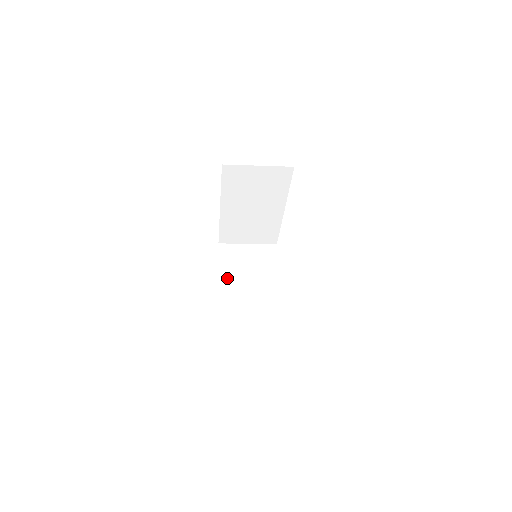
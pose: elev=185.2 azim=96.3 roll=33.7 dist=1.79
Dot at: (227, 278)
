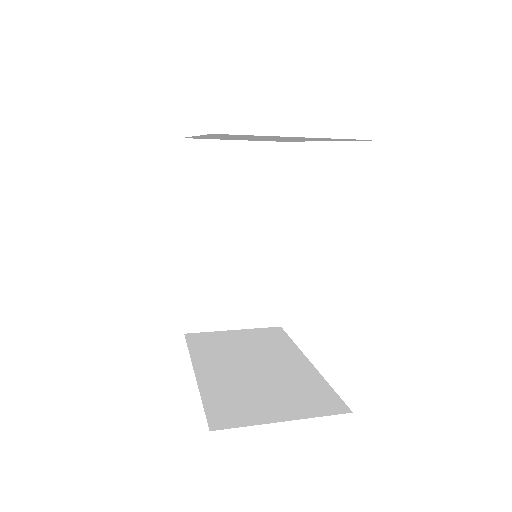
Dot at: (196, 218)
